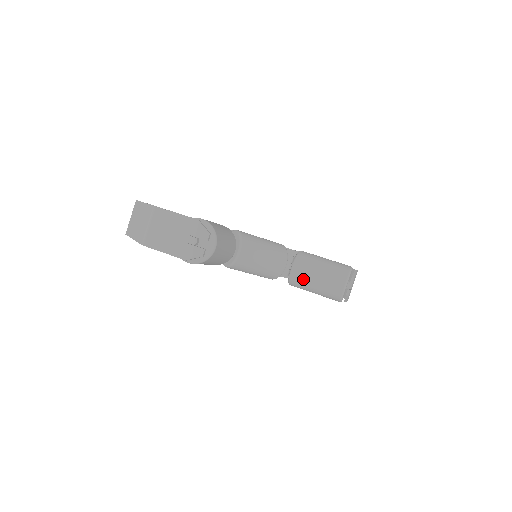
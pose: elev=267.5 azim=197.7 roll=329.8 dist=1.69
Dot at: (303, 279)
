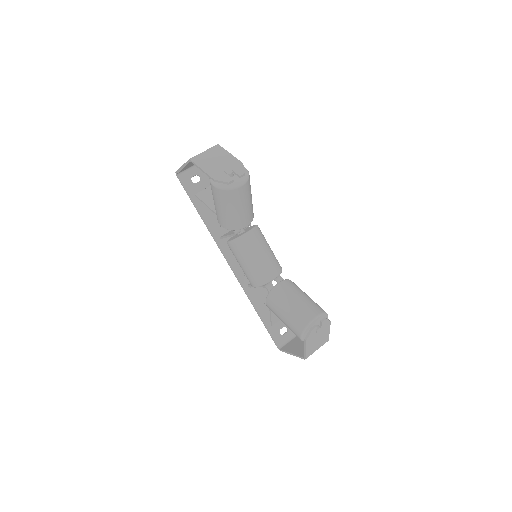
Dot at: (282, 296)
